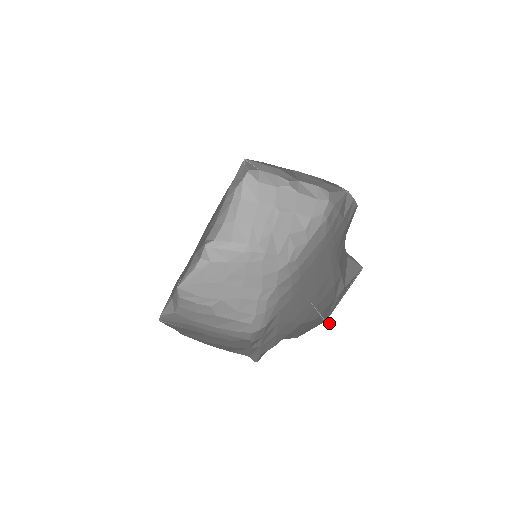
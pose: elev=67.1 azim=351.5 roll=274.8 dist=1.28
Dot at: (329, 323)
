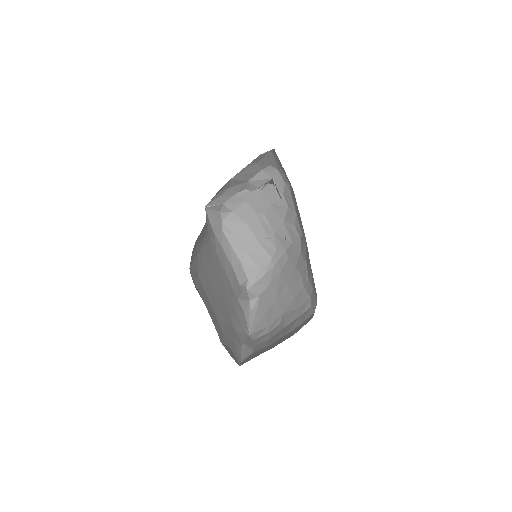
Dot at: (285, 237)
